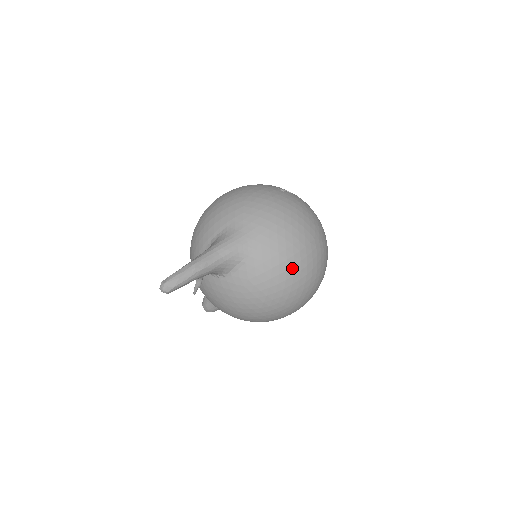
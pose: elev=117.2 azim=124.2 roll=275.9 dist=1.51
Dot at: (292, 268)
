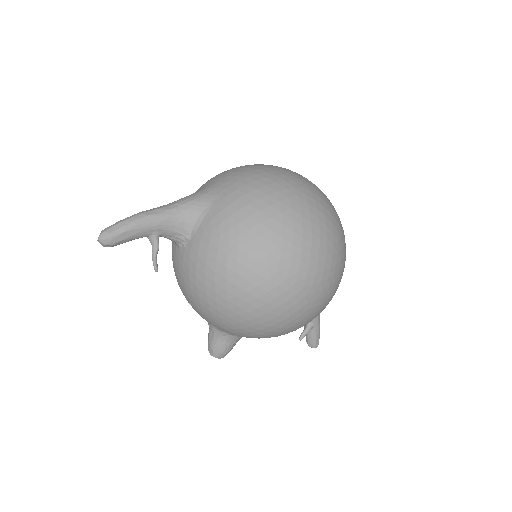
Dot at: (267, 208)
